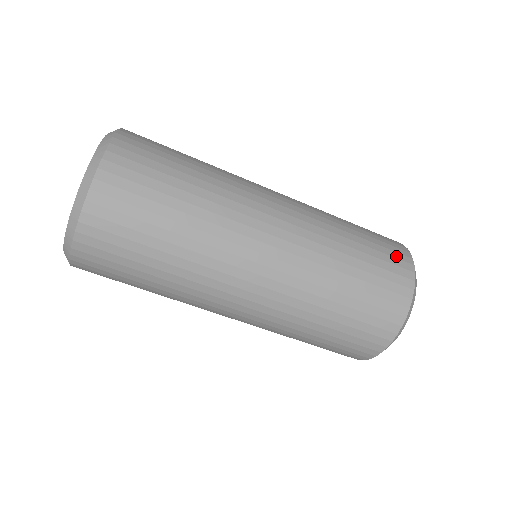
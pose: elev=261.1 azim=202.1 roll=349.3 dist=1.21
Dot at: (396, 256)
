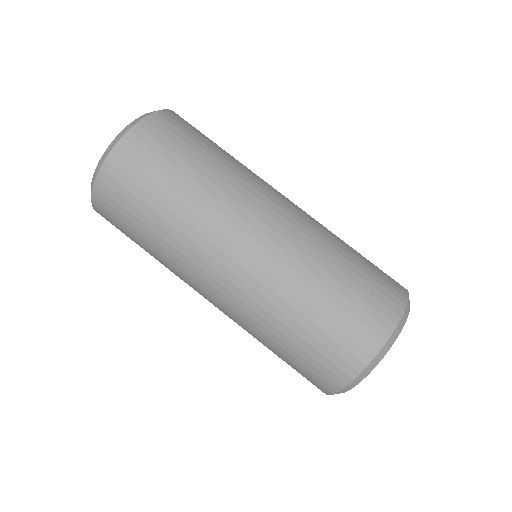
Dot at: (369, 324)
